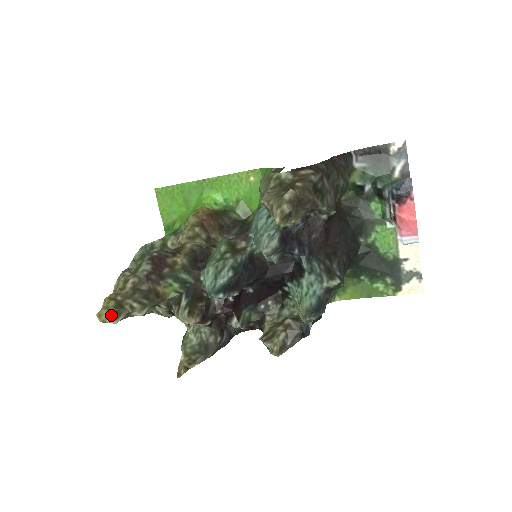
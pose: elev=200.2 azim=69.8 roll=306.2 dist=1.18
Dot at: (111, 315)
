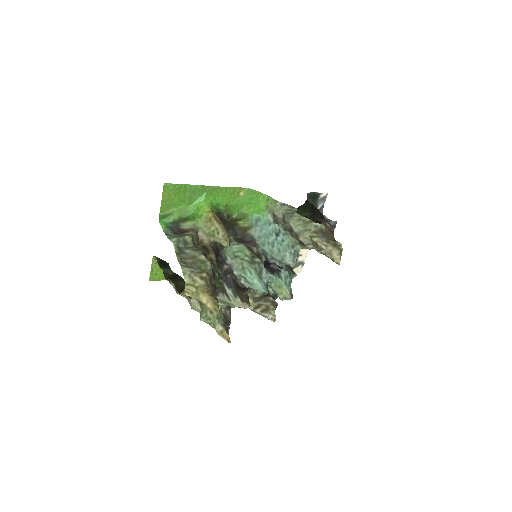
Dot at: occluded
